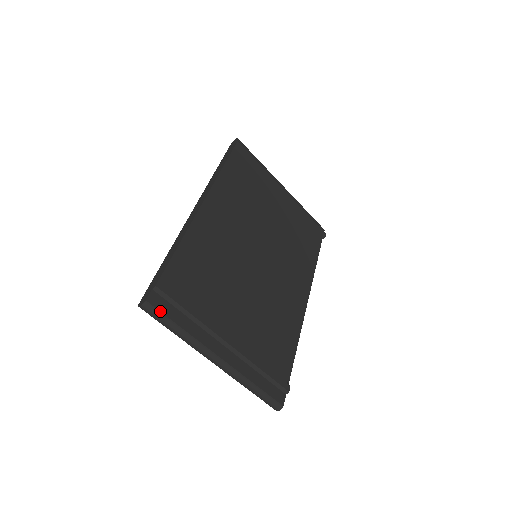
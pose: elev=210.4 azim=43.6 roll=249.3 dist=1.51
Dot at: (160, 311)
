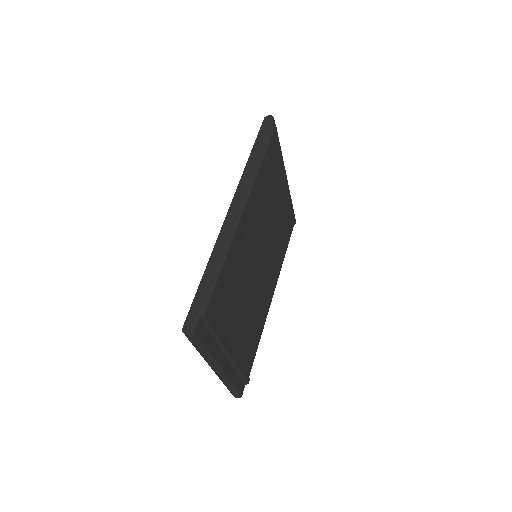
Dot at: (200, 339)
